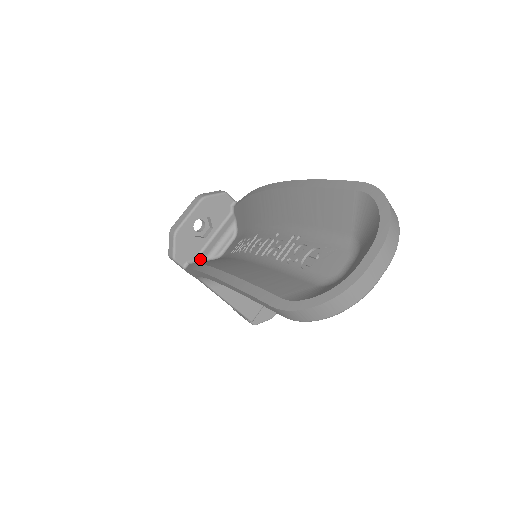
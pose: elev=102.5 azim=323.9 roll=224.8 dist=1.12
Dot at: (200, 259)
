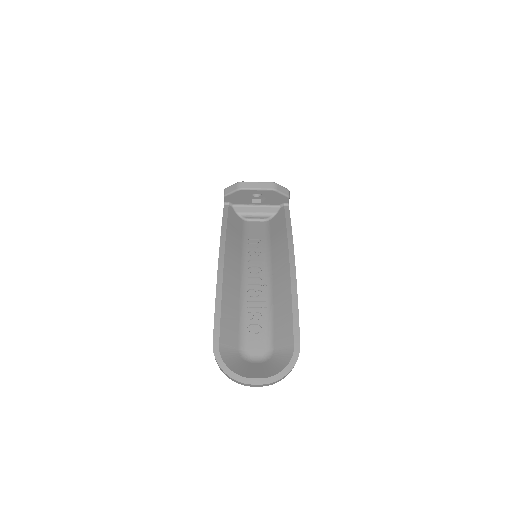
Dot at: (237, 209)
